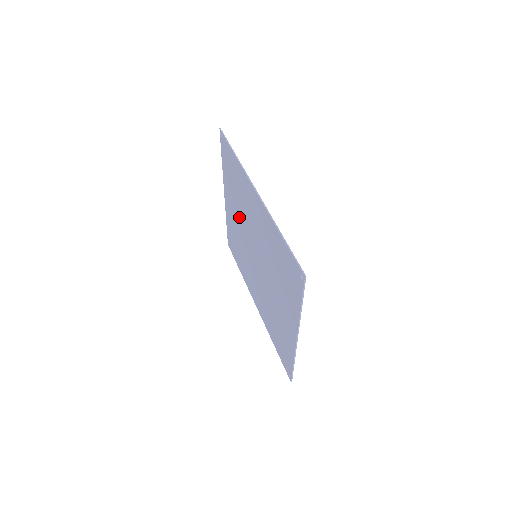
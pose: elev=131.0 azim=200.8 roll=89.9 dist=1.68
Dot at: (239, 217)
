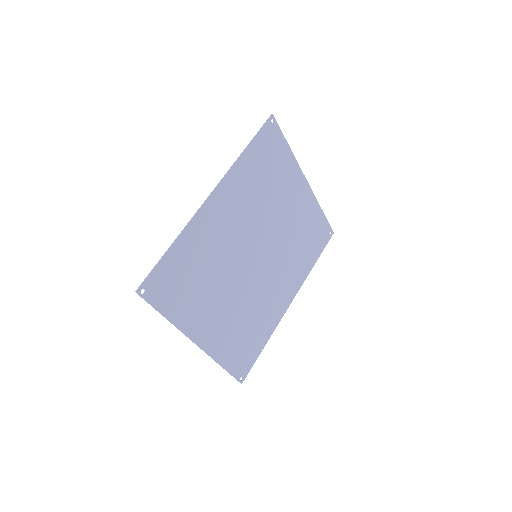
Dot at: (276, 211)
